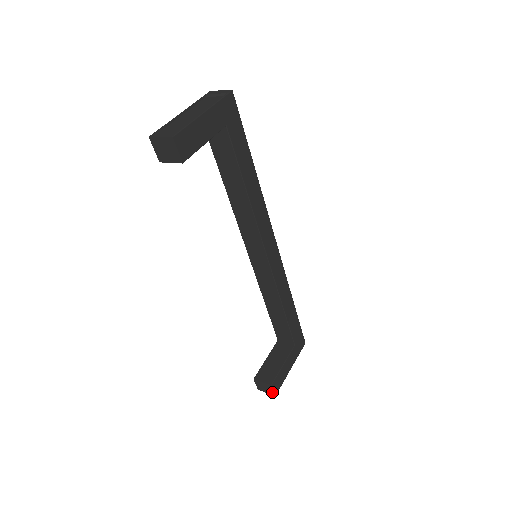
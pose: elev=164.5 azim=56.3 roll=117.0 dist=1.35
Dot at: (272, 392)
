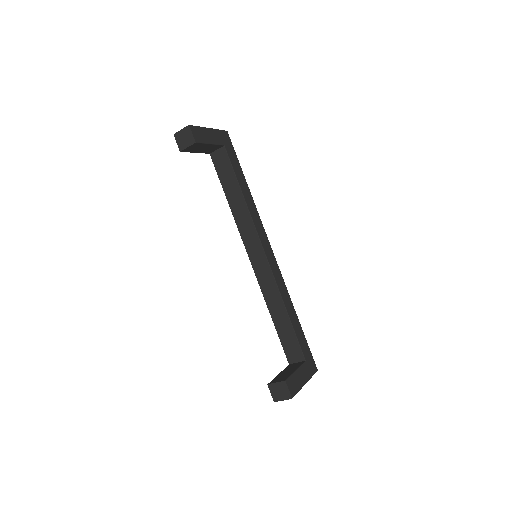
Dot at: (288, 394)
